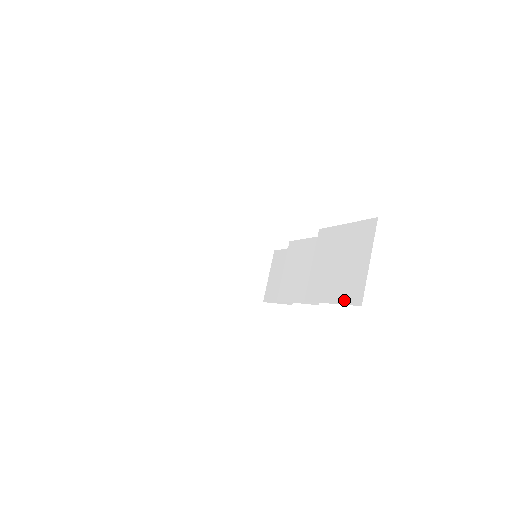
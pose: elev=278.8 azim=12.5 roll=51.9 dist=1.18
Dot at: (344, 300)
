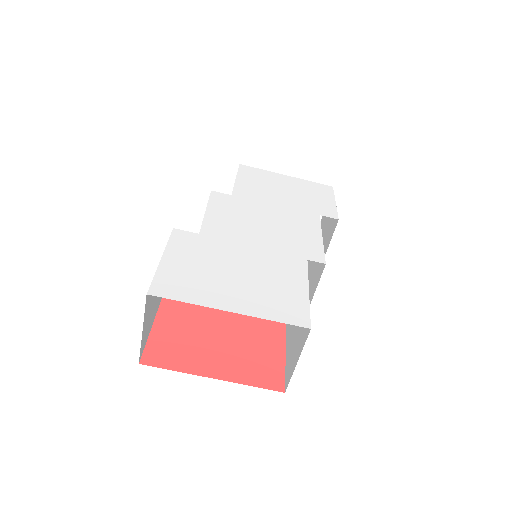
Dot at: (286, 367)
